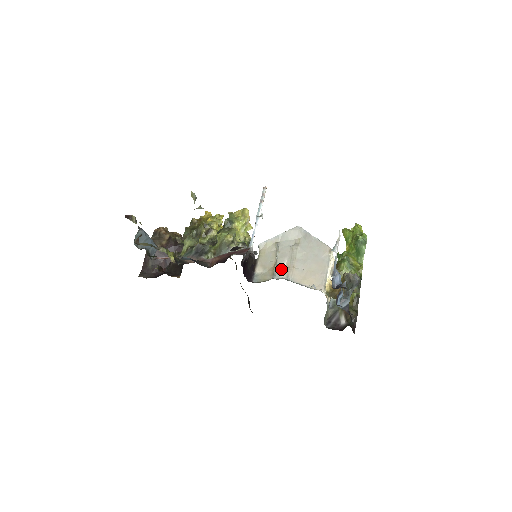
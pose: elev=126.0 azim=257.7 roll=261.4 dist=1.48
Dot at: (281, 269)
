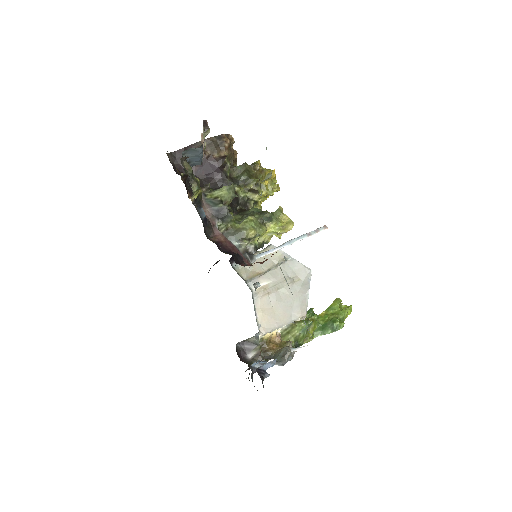
Dot at: (260, 282)
